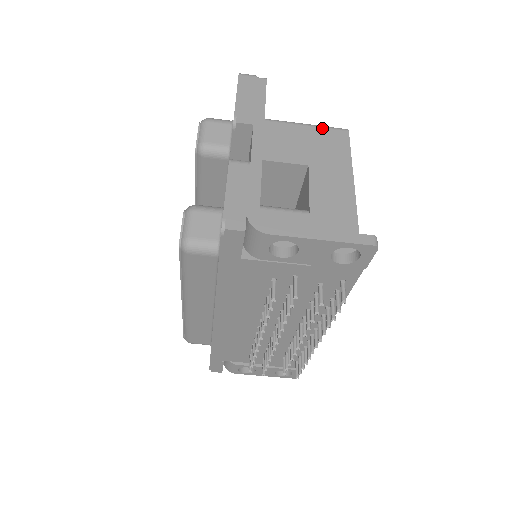
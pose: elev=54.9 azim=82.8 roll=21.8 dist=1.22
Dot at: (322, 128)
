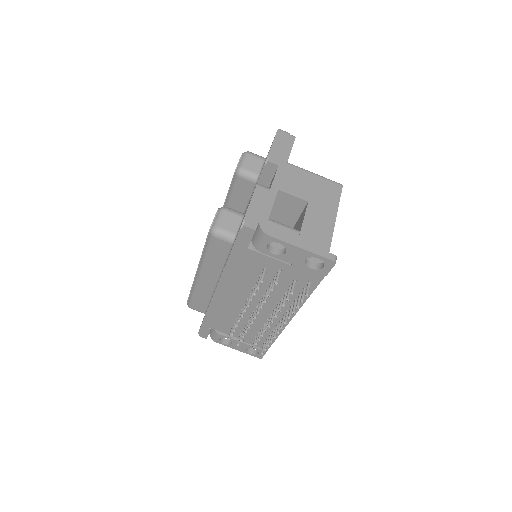
Dot at: (325, 179)
